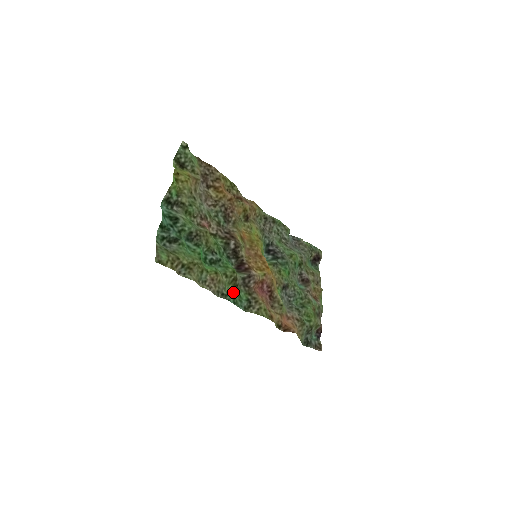
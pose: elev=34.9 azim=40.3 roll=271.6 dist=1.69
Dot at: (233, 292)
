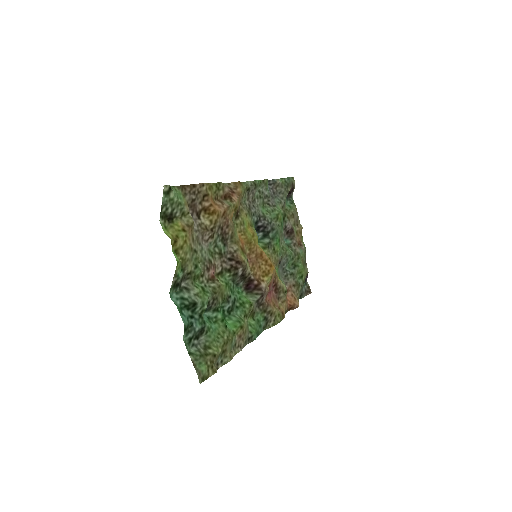
Dot at: (253, 324)
